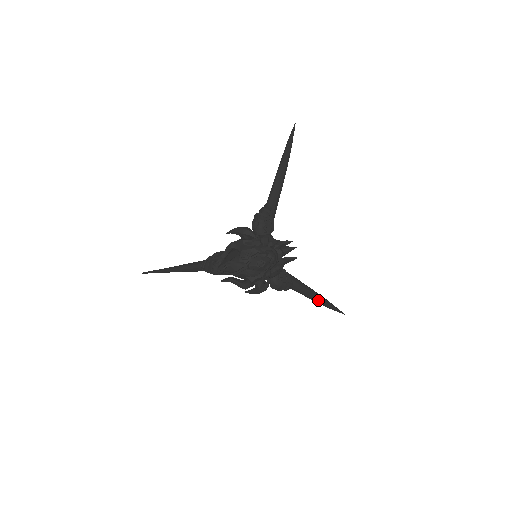
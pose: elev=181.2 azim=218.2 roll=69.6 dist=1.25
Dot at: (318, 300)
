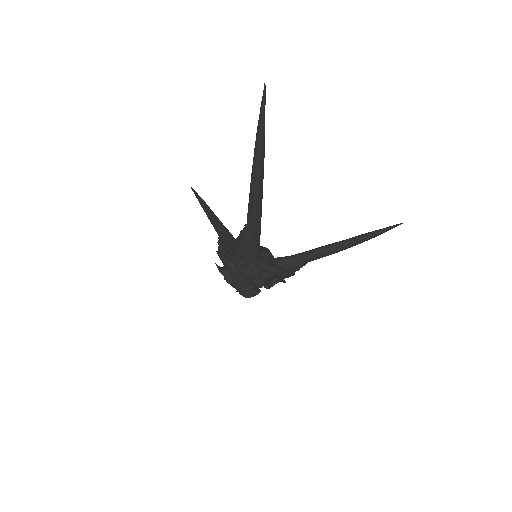
Dot at: (350, 247)
